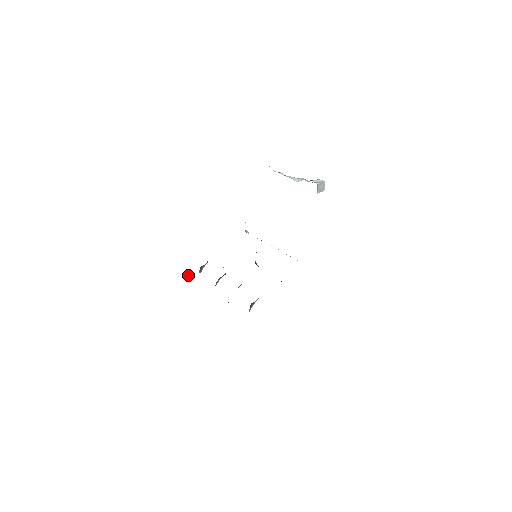
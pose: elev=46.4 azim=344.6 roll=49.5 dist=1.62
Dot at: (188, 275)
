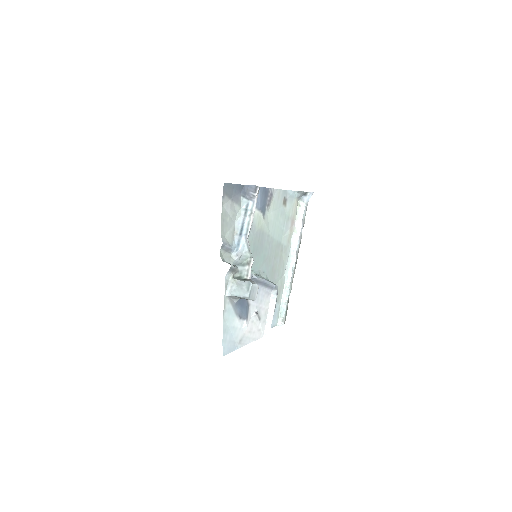
Dot at: occluded
